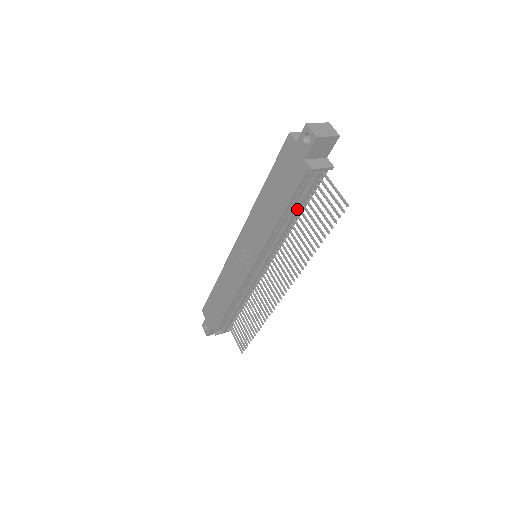
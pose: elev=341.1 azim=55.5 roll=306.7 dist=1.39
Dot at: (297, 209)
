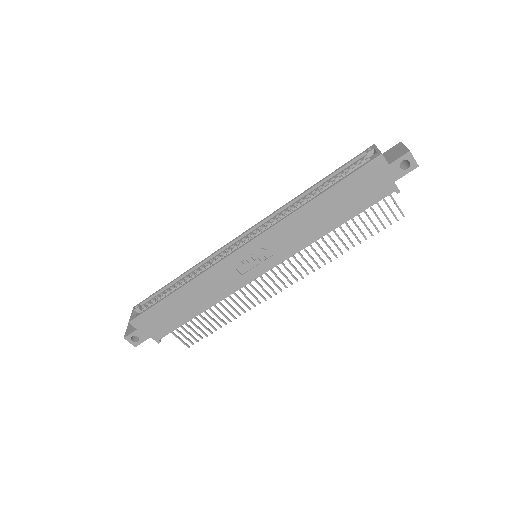
Dot at: occluded
